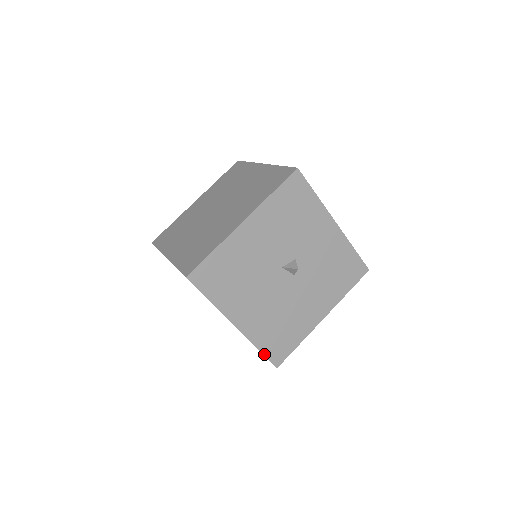
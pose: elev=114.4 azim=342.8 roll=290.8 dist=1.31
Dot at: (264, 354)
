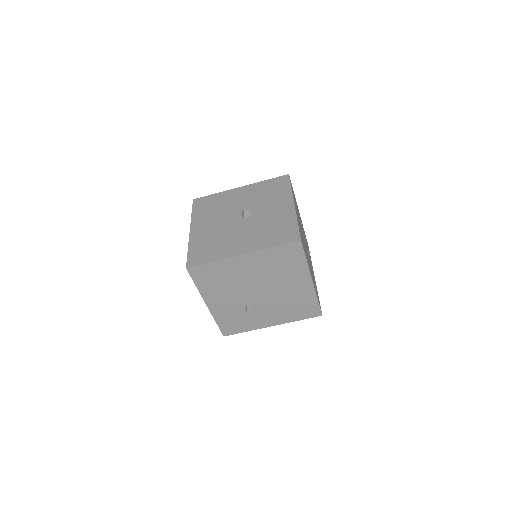
Dot at: (188, 255)
